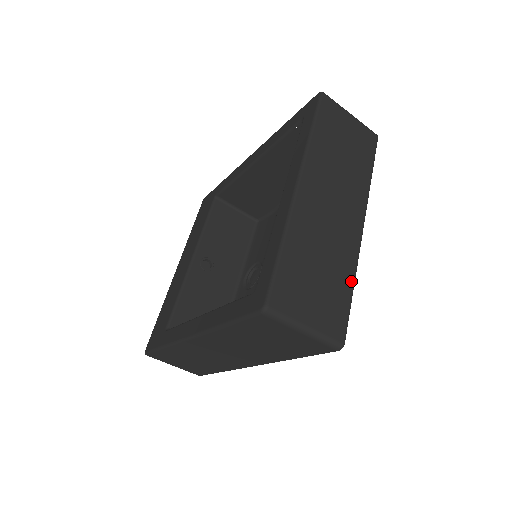
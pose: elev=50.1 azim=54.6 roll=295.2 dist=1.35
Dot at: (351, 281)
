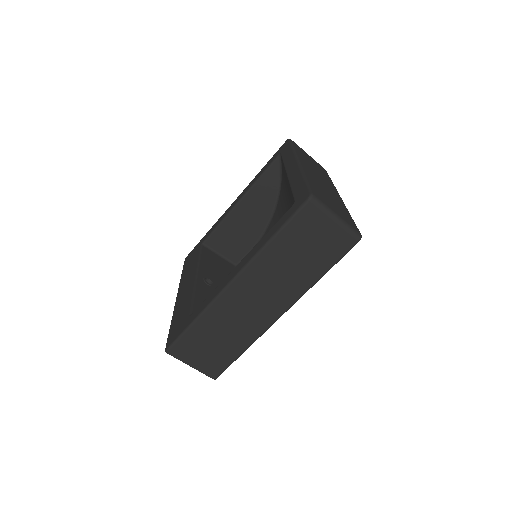
Dot at: (349, 213)
